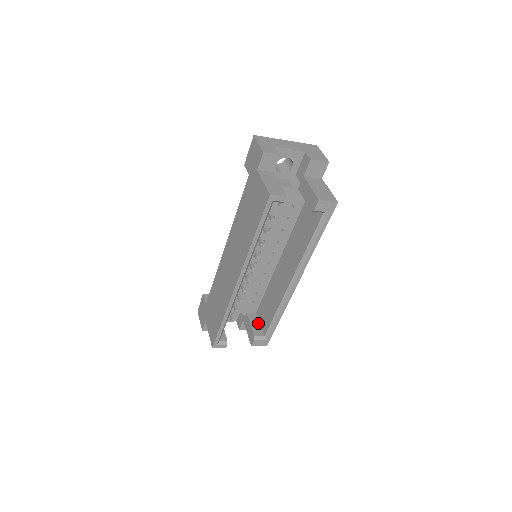
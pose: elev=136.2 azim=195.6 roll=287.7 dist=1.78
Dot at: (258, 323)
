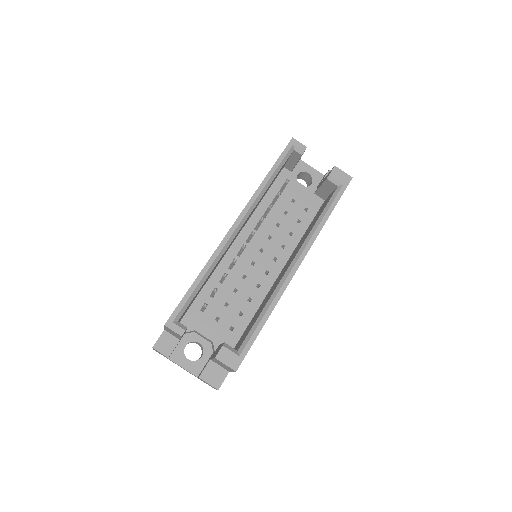
Dot at: occluded
